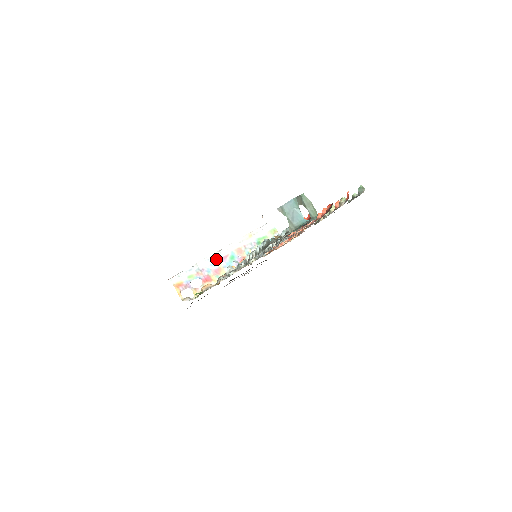
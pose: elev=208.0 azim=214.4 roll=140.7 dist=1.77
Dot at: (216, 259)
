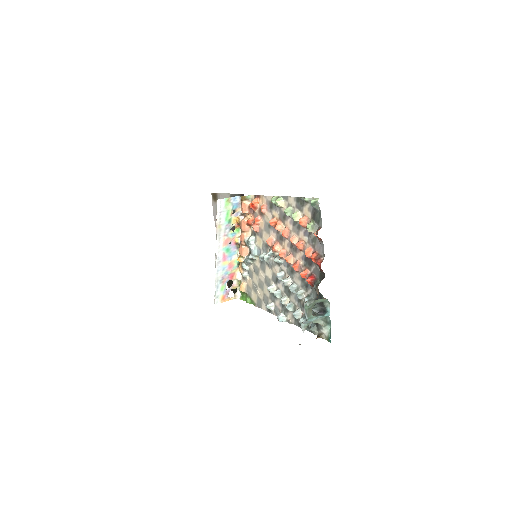
Dot at: (221, 264)
